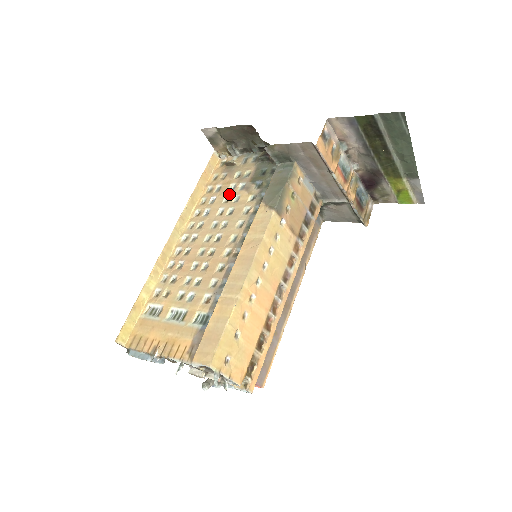
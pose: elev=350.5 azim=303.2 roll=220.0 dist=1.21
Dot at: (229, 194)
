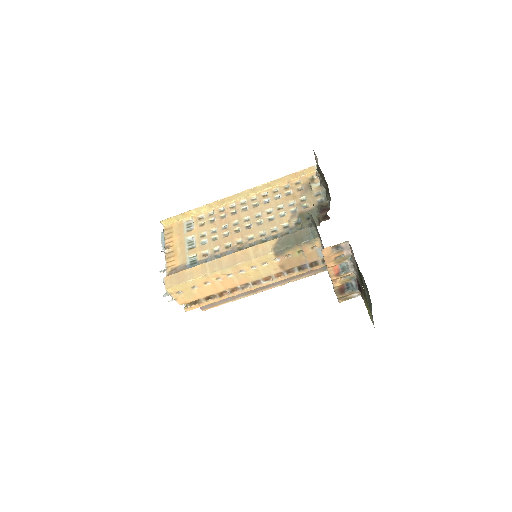
Dot at: (285, 206)
